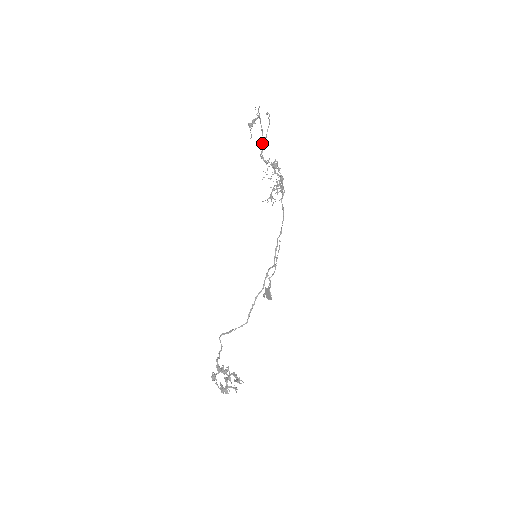
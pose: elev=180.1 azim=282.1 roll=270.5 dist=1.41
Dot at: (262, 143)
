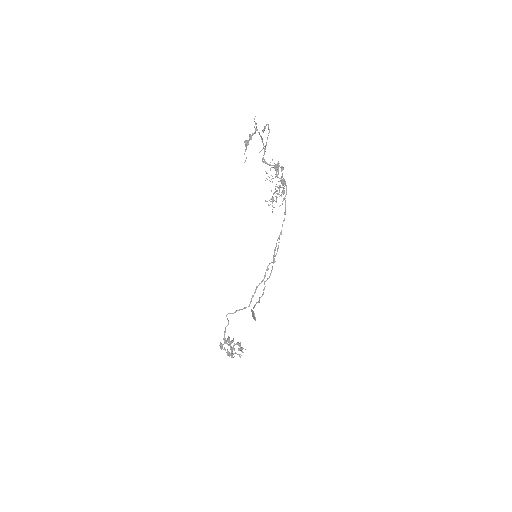
Dot at: (263, 148)
